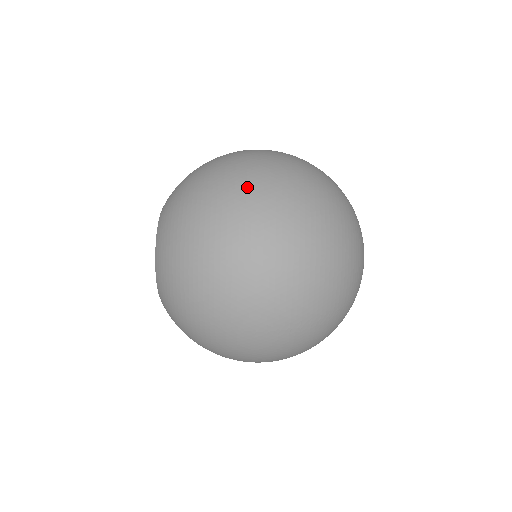
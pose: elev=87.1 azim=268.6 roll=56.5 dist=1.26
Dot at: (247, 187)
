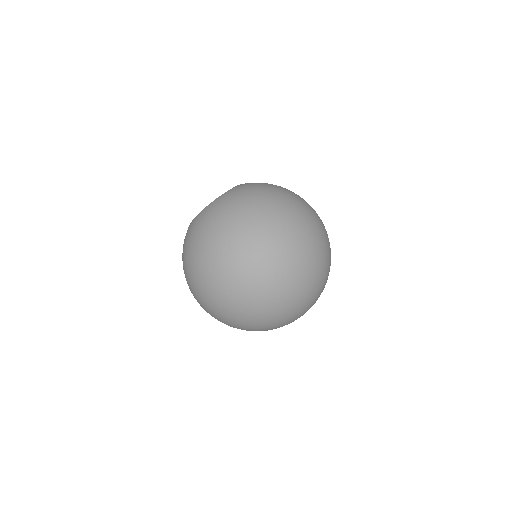
Dot at: (242, 254)
